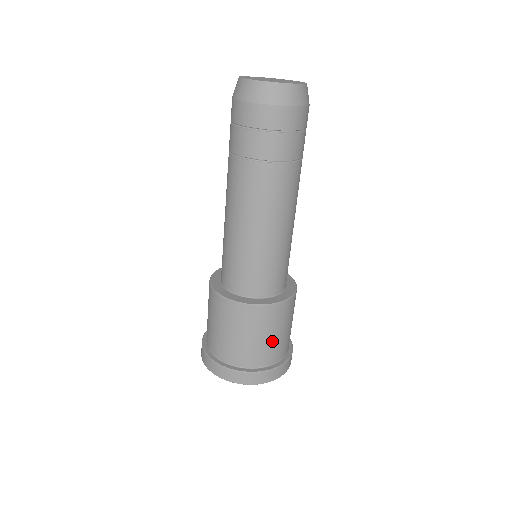
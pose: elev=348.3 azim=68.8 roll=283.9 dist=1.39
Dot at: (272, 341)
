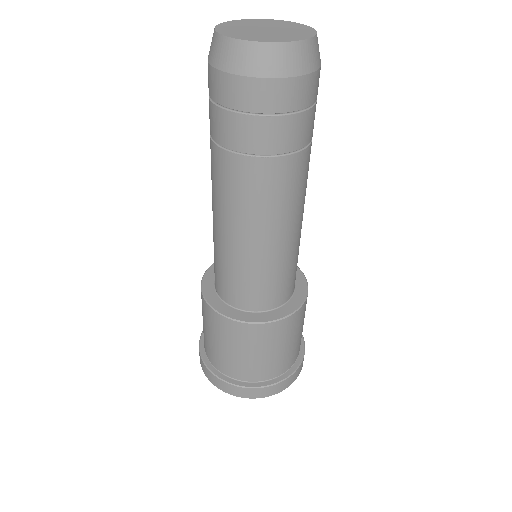
Dot at: (270, 358)
